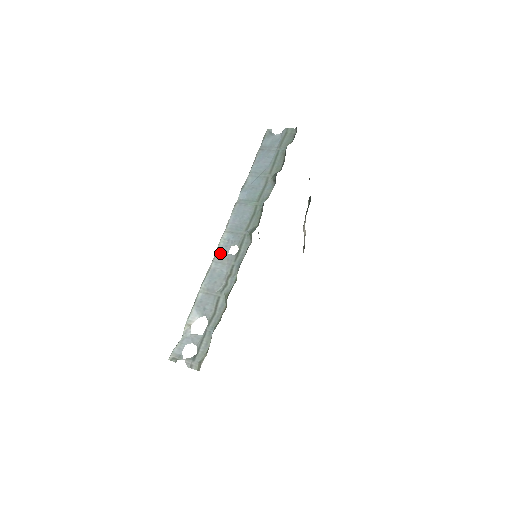
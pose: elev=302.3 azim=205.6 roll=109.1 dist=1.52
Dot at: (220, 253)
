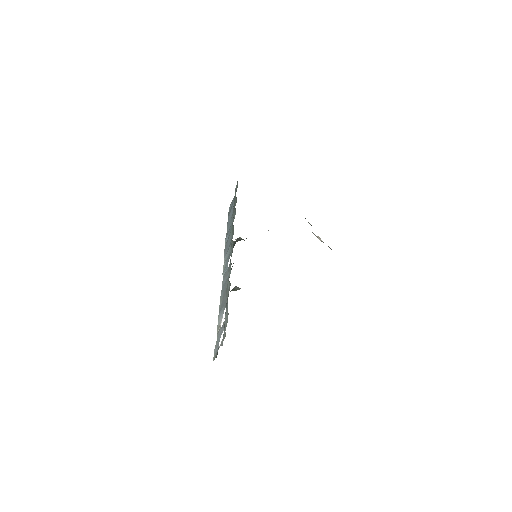
Dot at: (224, 274)
